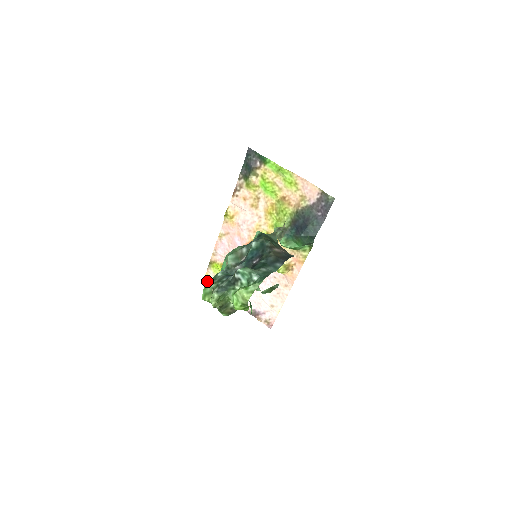
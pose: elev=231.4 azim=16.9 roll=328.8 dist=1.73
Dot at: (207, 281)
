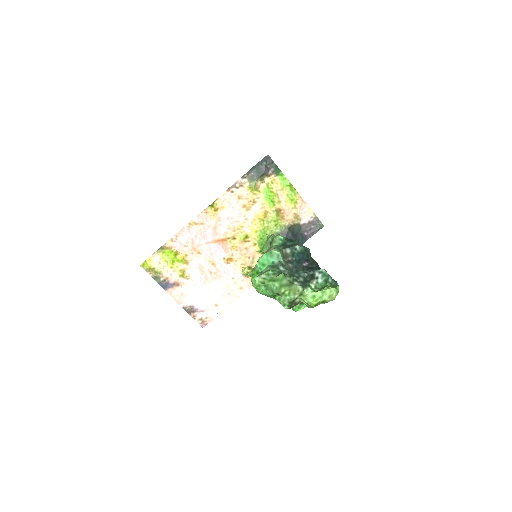
Dot at: (283, 273)
